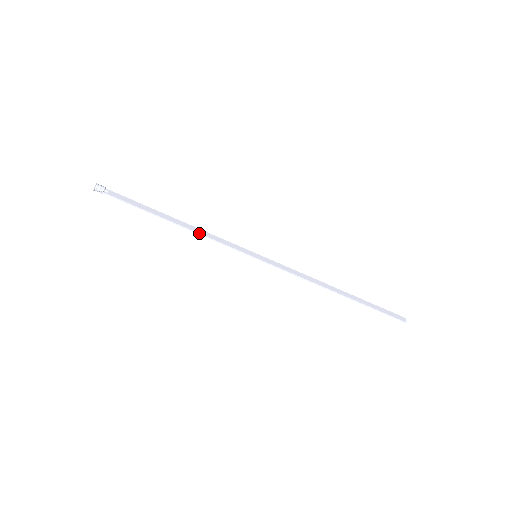
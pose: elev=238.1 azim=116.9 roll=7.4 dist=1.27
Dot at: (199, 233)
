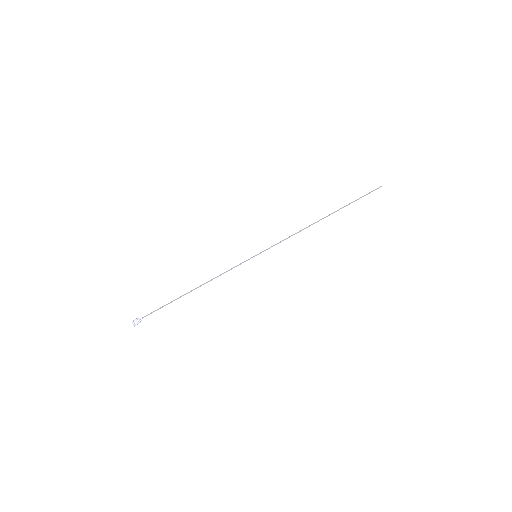
Dot at: (211, 281)
